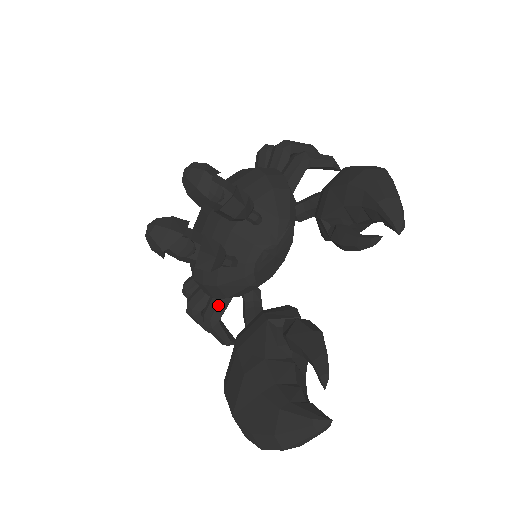
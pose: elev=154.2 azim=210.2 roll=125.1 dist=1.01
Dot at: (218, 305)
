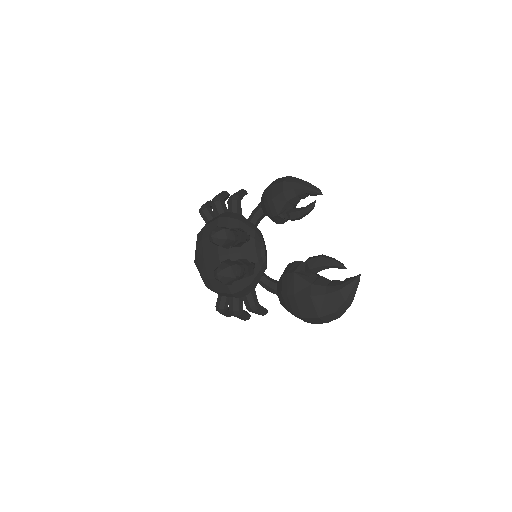
Dot at: (252, 296)
